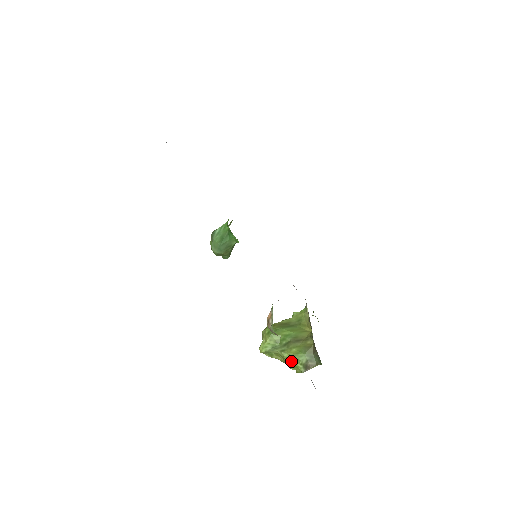
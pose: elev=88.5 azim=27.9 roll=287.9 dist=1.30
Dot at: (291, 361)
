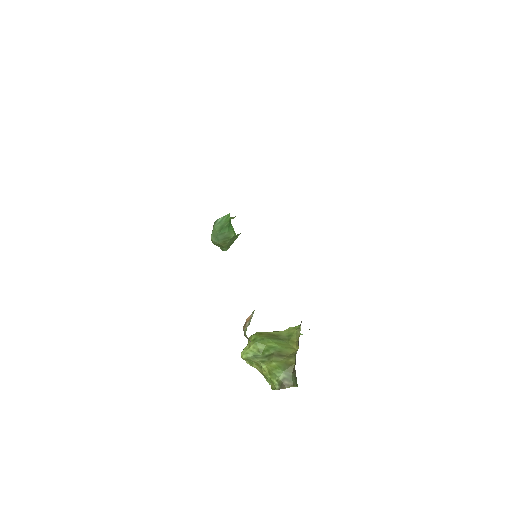
Dot at: (268, 375)
